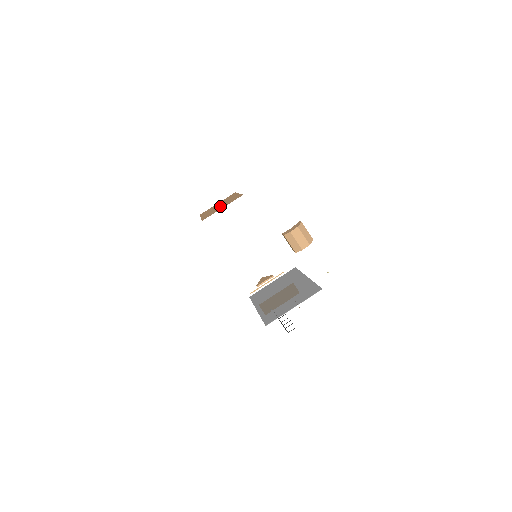
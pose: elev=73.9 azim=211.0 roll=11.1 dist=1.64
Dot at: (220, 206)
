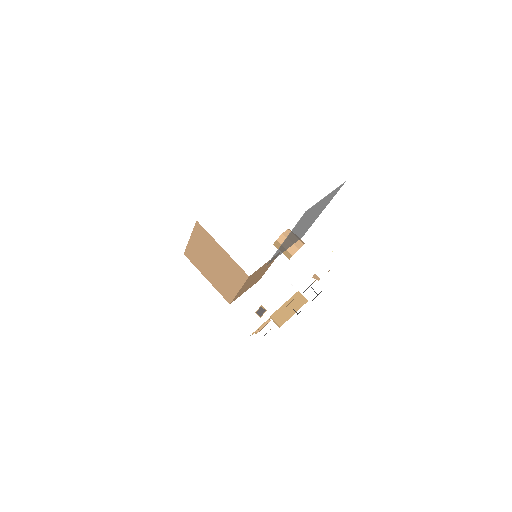
Dot at: occluded
